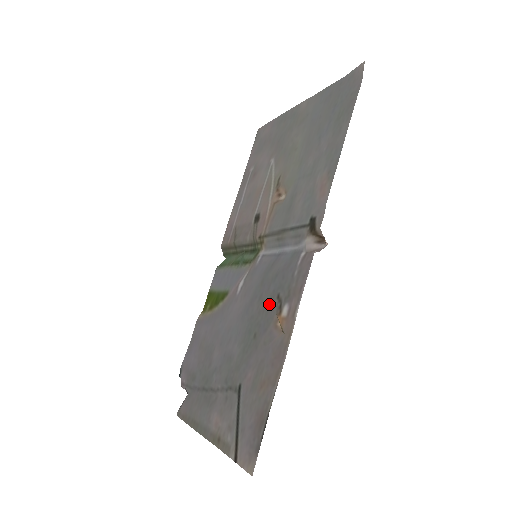
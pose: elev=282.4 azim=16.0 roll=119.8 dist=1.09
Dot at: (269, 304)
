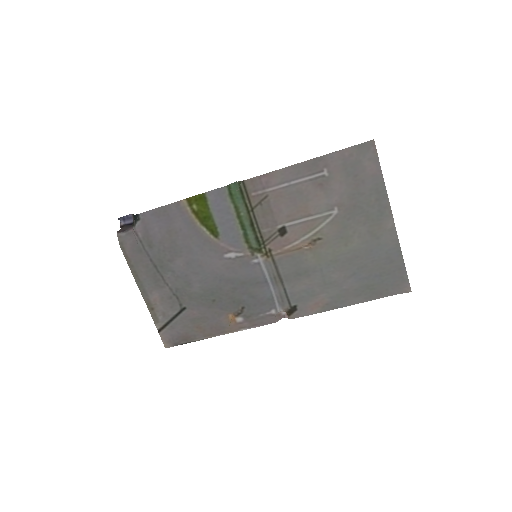
Dot at: (236, 302)
